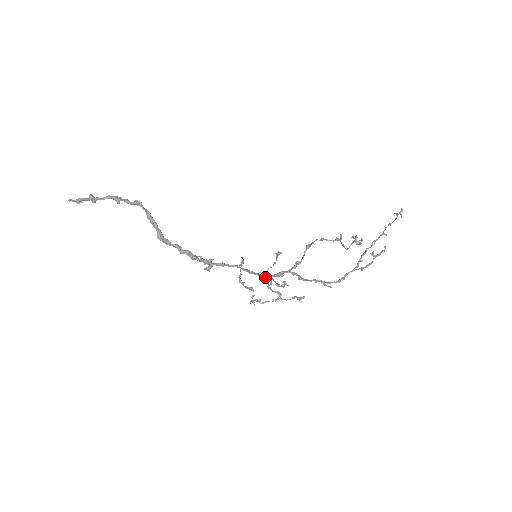
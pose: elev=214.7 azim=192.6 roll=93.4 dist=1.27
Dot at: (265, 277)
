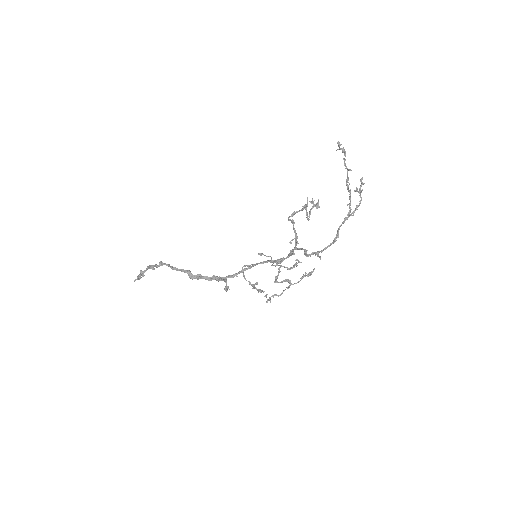
Dot at: occluded
